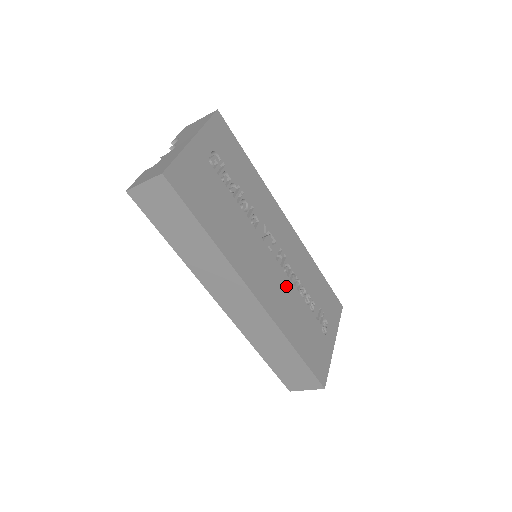
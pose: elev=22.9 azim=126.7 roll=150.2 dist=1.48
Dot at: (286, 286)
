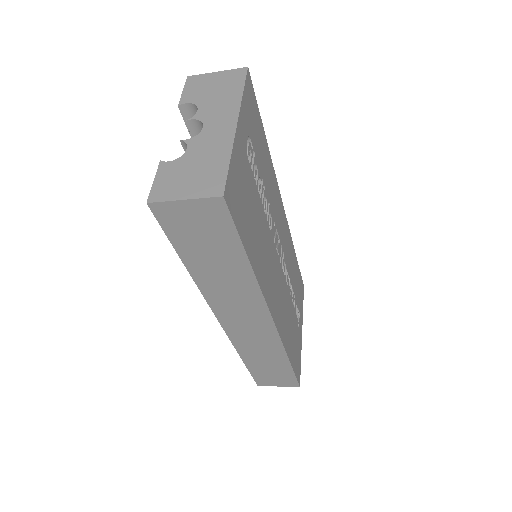
Dot at: (284, 291)
